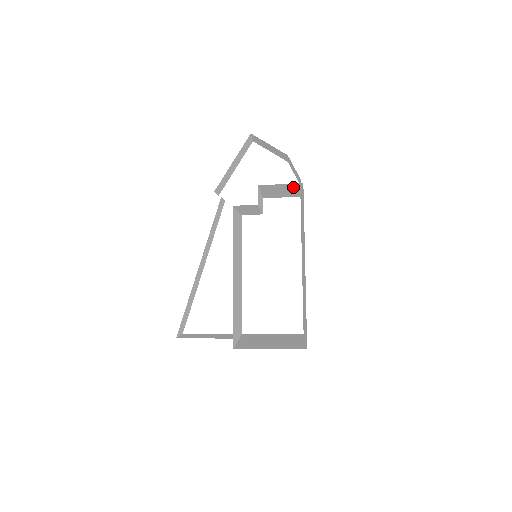
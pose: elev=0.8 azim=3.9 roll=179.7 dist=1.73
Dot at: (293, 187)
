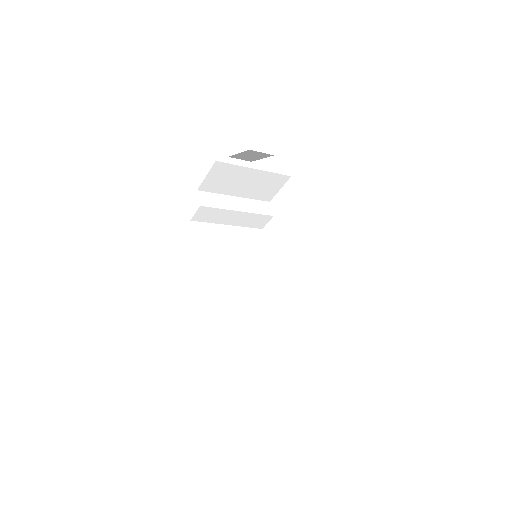
Dot at: (232, 171)
